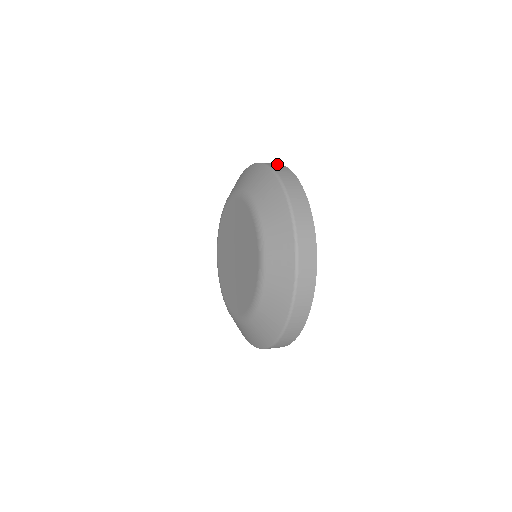
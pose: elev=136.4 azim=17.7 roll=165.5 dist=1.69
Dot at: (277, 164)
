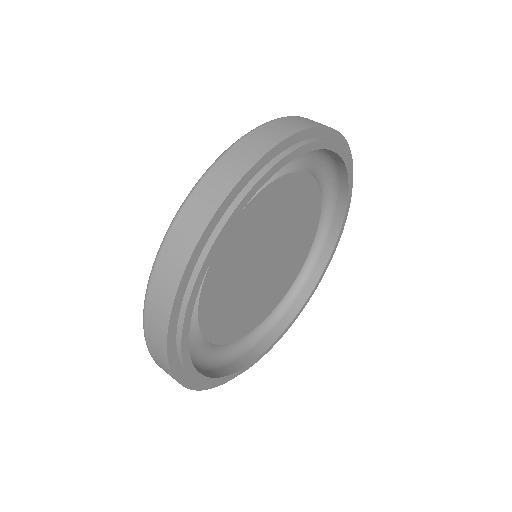
Dot at: (231, 174)
